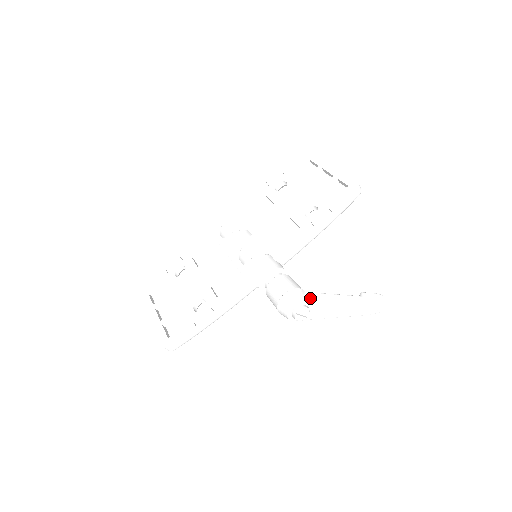
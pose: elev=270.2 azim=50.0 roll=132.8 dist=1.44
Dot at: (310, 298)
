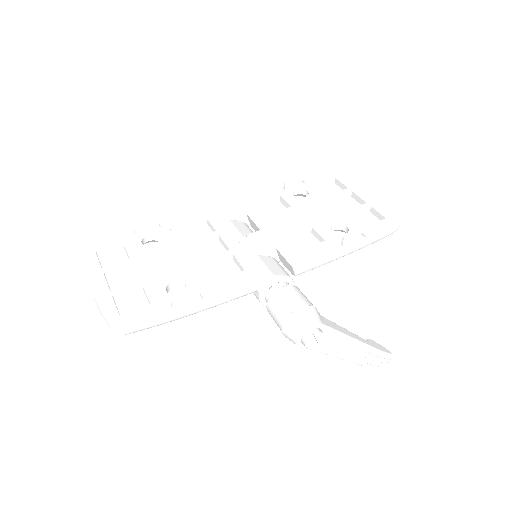
Dot at: (327, 323)
